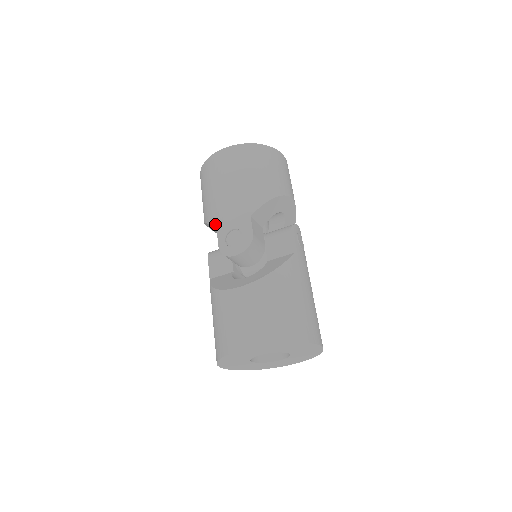
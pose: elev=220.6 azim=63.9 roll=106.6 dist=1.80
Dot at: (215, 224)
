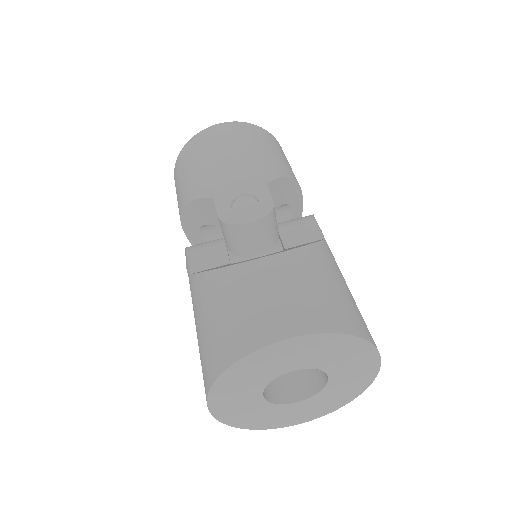
Dot at: (211, 194)
